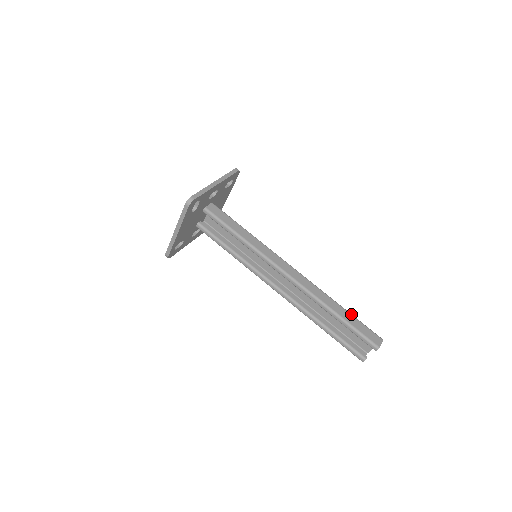
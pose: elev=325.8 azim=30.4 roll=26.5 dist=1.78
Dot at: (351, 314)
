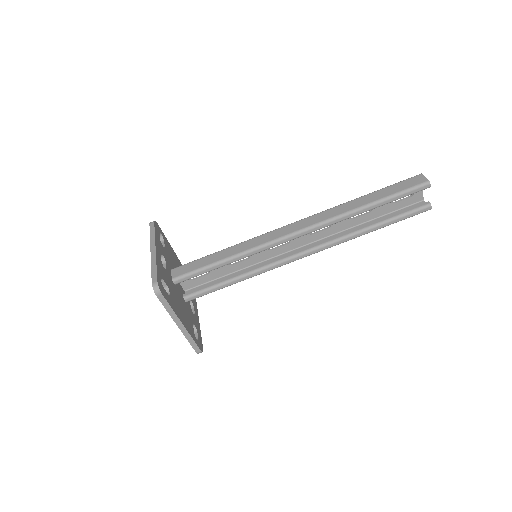
Dot at: (376, 191)
